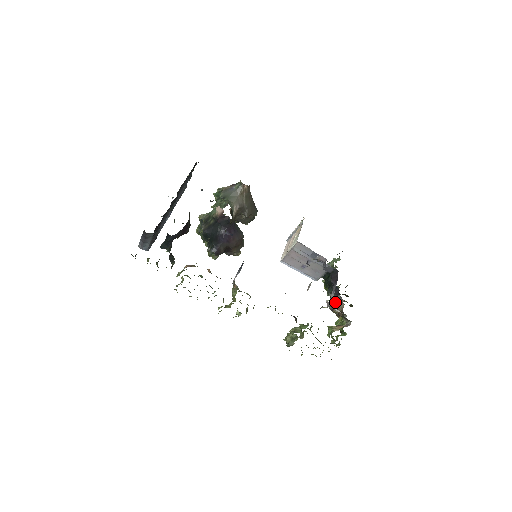
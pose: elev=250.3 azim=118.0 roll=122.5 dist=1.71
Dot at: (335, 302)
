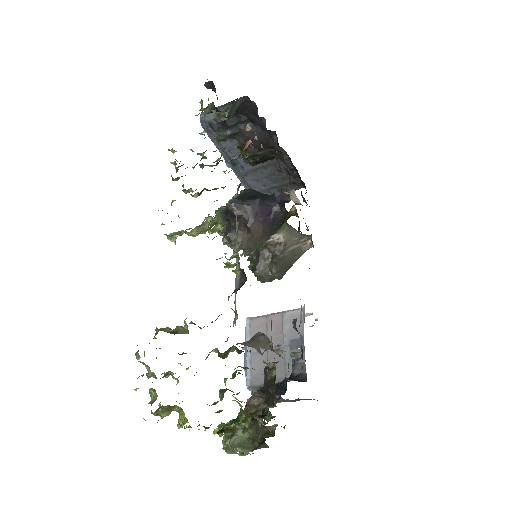
Dot at: occluded
